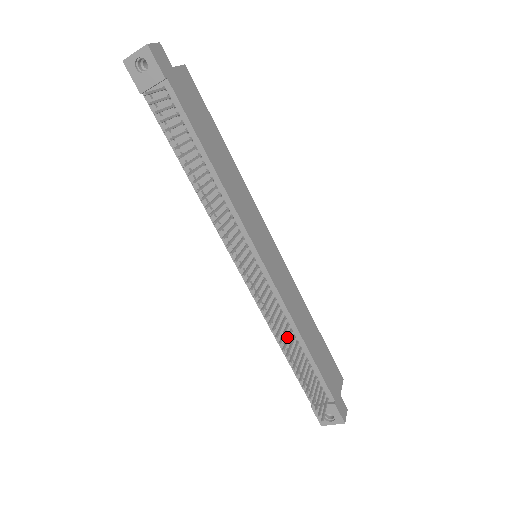
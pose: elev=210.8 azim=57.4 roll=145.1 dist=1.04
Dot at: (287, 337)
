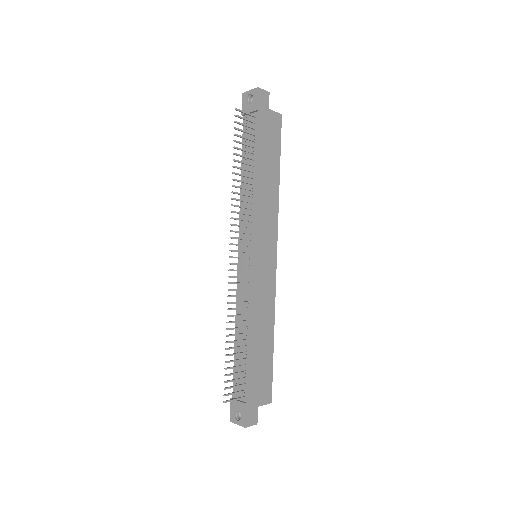
Dot at: occluded
